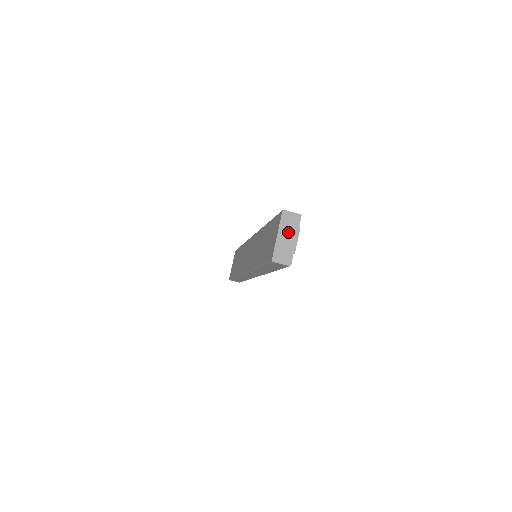
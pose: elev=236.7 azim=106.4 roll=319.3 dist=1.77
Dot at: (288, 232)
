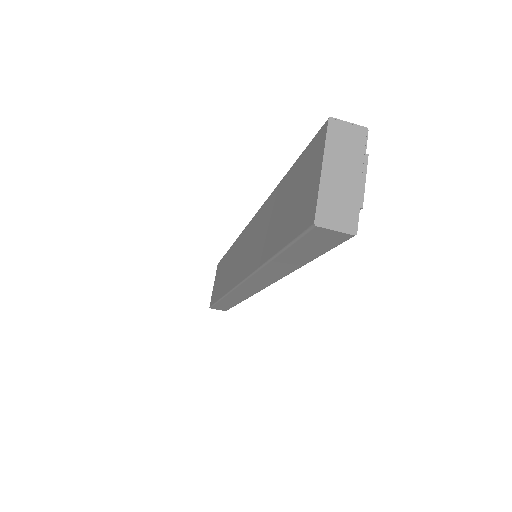
Dot at: (344, 163)
